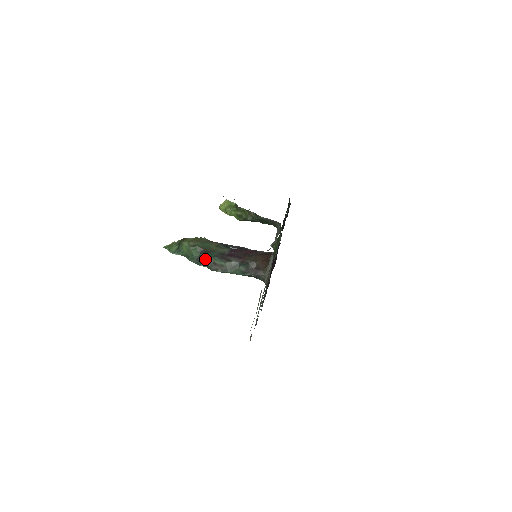
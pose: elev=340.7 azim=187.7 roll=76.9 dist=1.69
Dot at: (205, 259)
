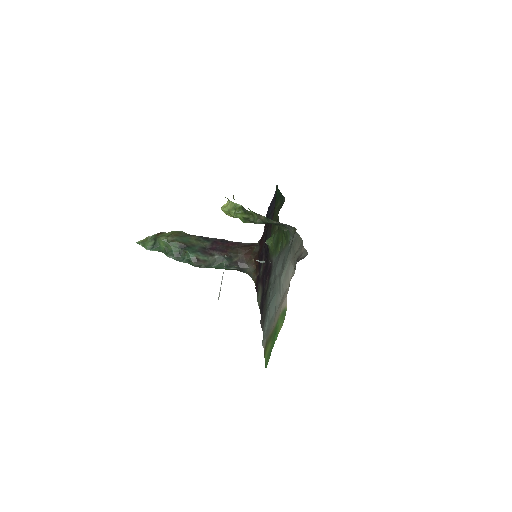
Dot at: (187, 255)
